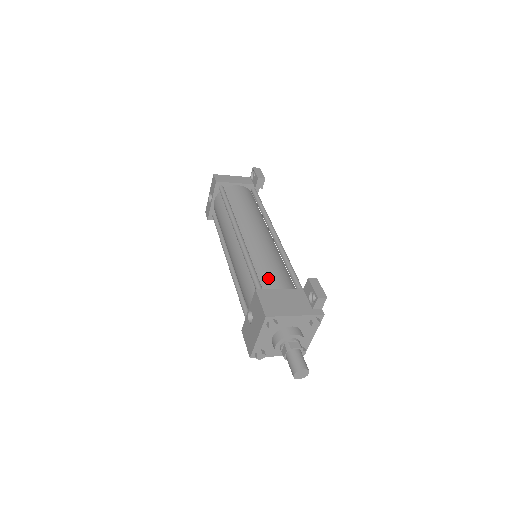
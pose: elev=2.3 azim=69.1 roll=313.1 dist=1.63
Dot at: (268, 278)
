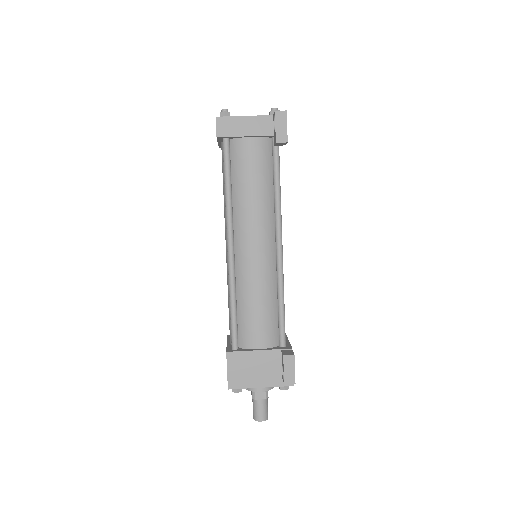
Dot at: (247, 328)
